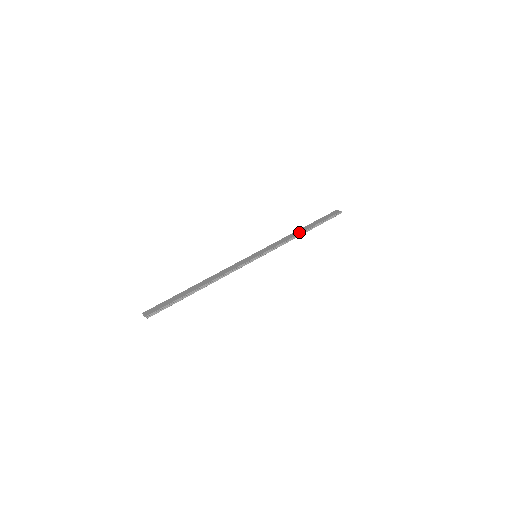
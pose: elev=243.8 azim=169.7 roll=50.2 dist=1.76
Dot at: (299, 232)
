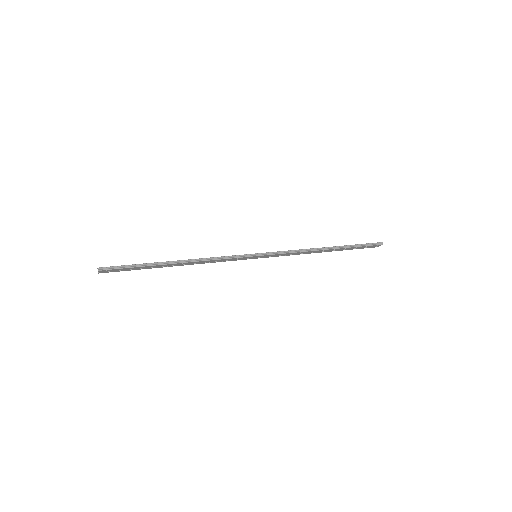
Dot at: (319, 248)
